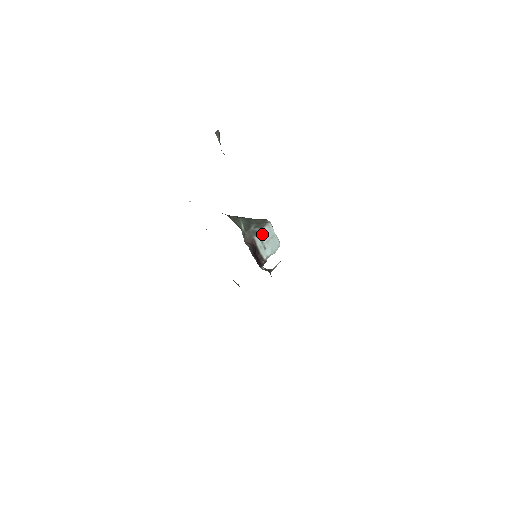
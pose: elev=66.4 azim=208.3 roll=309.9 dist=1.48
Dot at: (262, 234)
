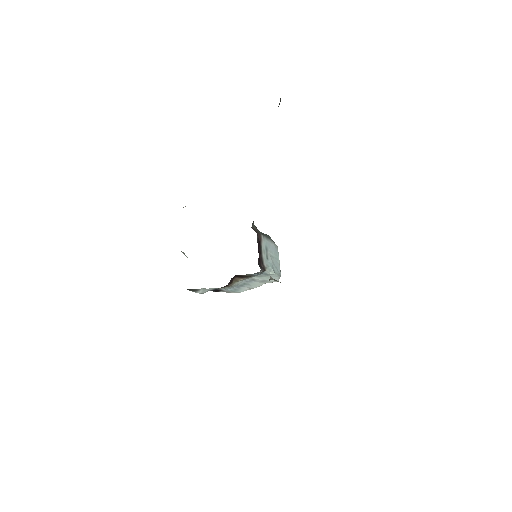
Dot at: (268, 244)
